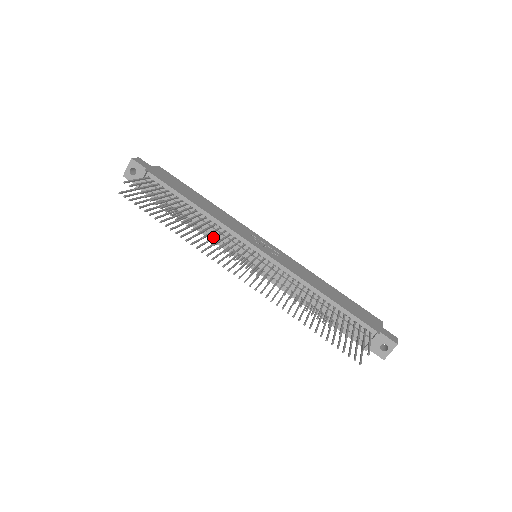
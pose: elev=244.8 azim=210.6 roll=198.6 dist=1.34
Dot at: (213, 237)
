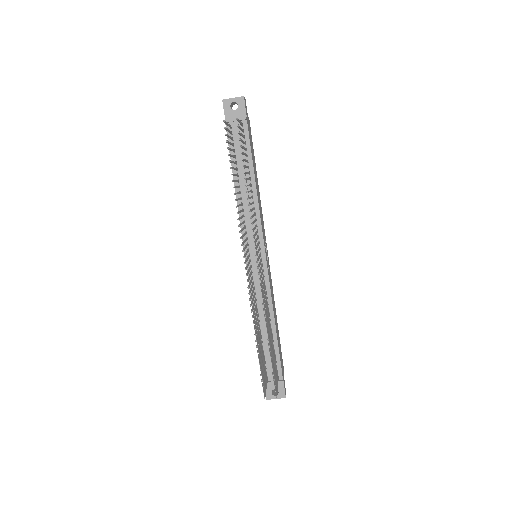
Dot at: occluded
